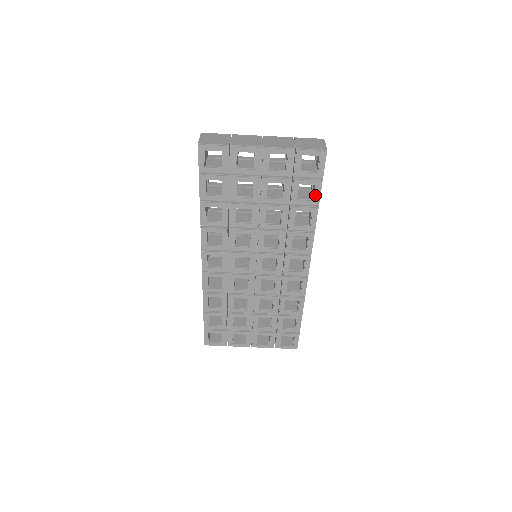
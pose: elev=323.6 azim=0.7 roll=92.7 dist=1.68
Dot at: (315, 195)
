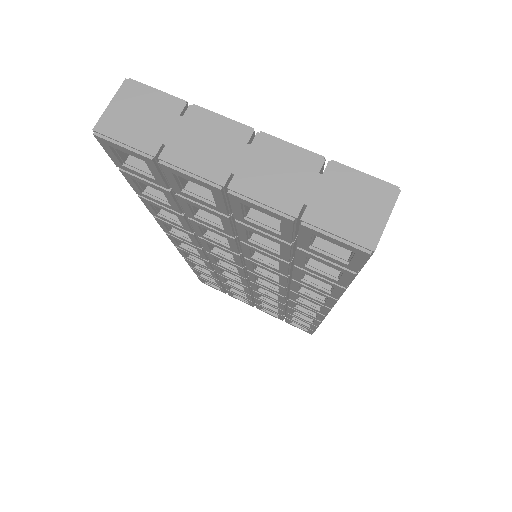
Dot at: (340, 278)
